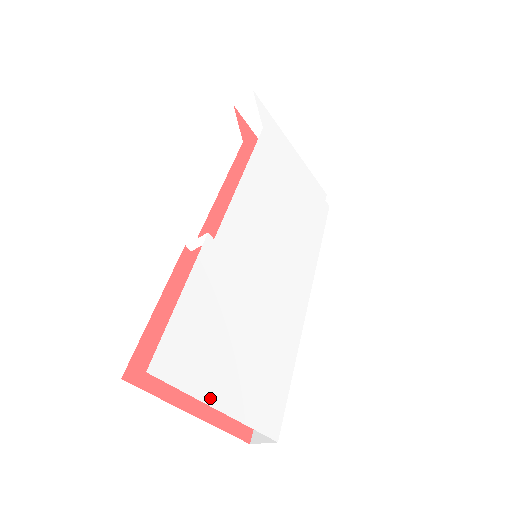
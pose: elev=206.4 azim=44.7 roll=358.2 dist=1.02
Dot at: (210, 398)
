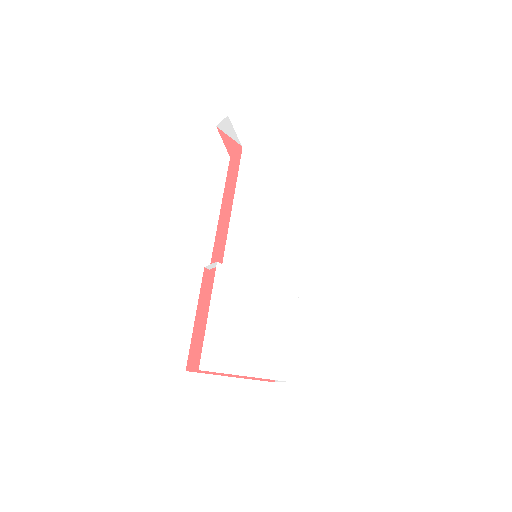
Dot at: (240, 371)
